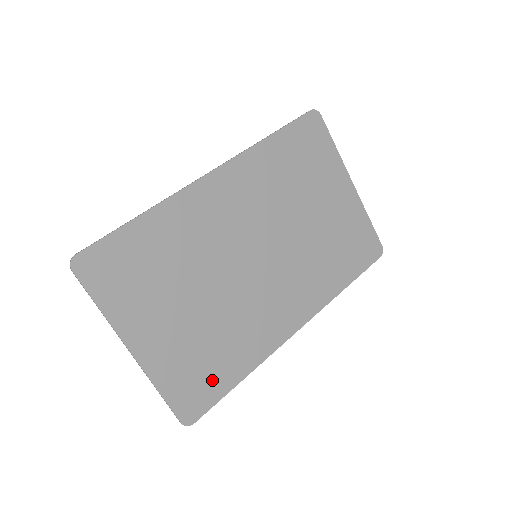
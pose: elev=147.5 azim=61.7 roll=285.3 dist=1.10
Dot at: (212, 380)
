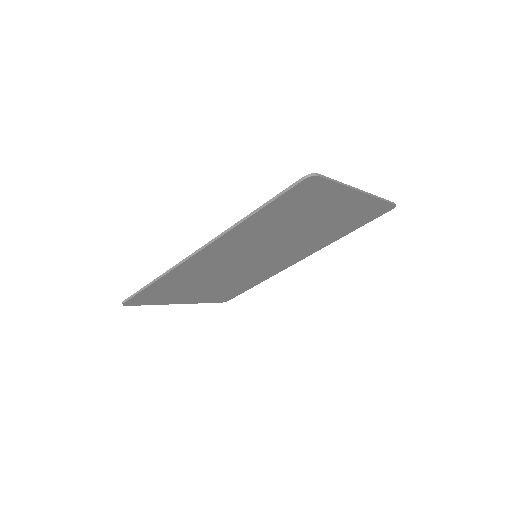
Dot at: (236, 291)
